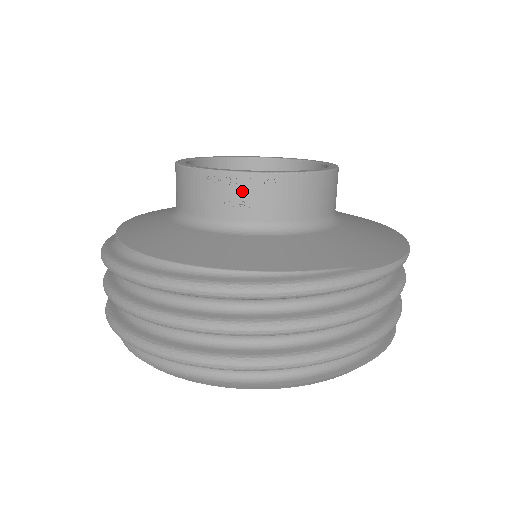
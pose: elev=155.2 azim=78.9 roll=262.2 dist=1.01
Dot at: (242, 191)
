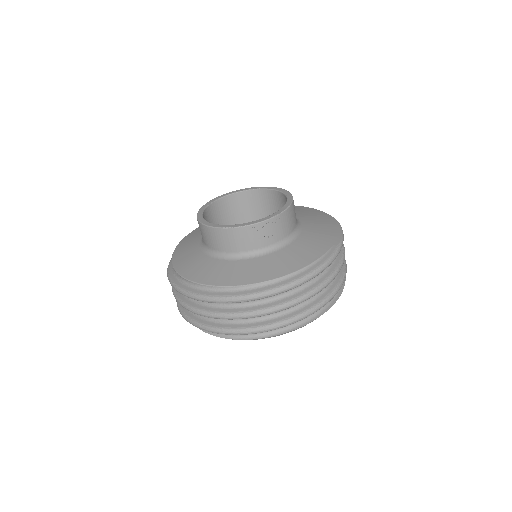
Dot at: (266, 230)
